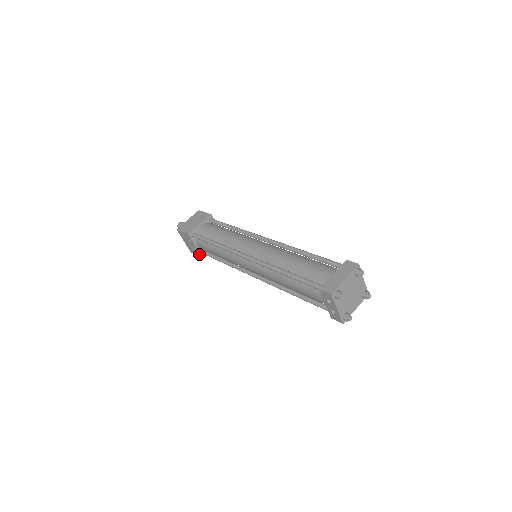
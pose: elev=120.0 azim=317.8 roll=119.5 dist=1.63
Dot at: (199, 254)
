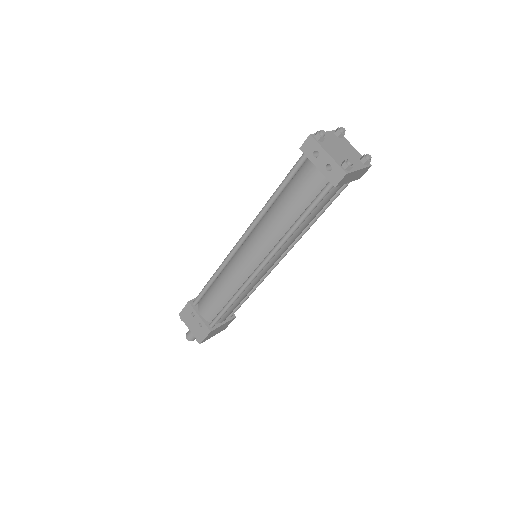
Dot at: (206, 329)
